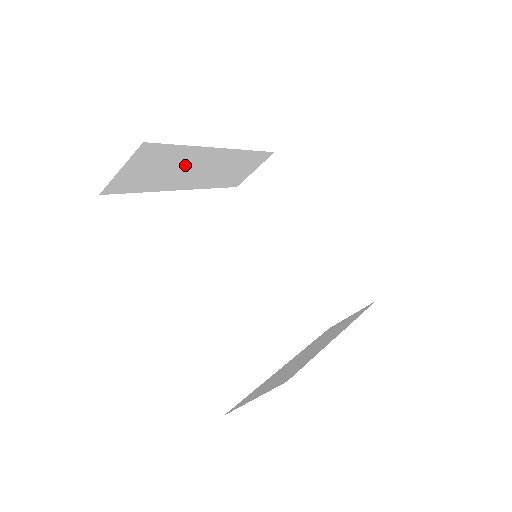
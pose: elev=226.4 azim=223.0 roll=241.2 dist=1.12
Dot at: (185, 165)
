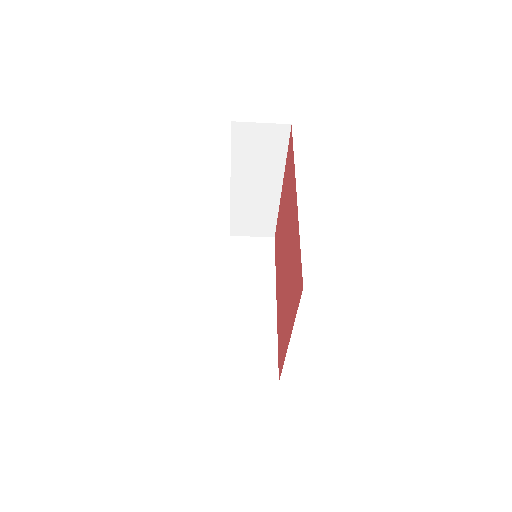
Dot at: occluded
